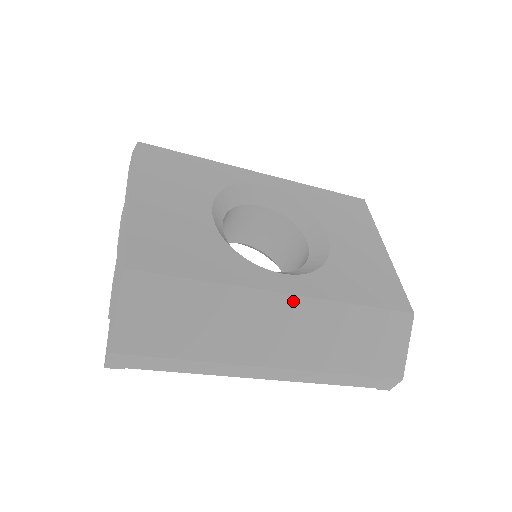
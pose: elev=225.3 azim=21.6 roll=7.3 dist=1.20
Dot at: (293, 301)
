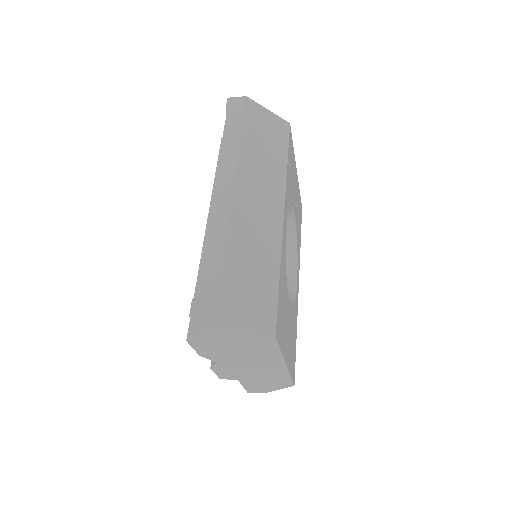
Dot at: occluded
